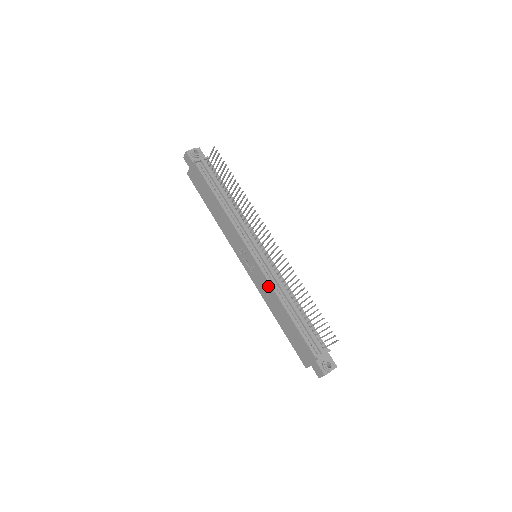
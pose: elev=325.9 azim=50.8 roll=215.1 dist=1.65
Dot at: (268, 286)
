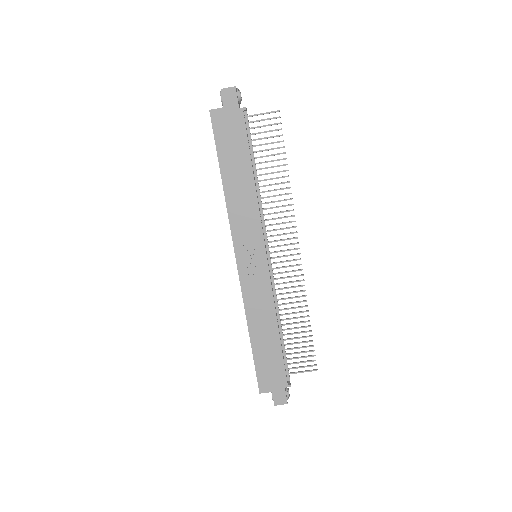
Dot at: (268, 297)
